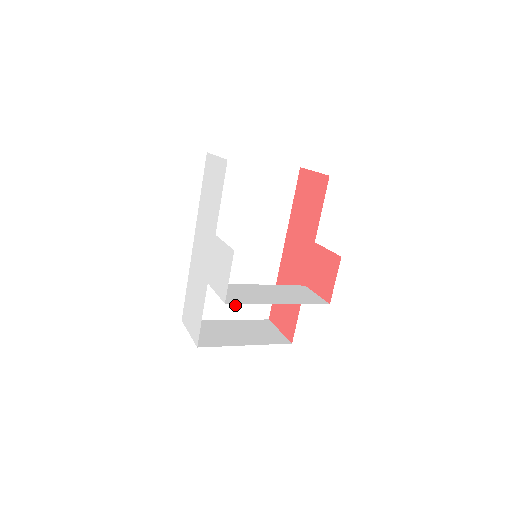
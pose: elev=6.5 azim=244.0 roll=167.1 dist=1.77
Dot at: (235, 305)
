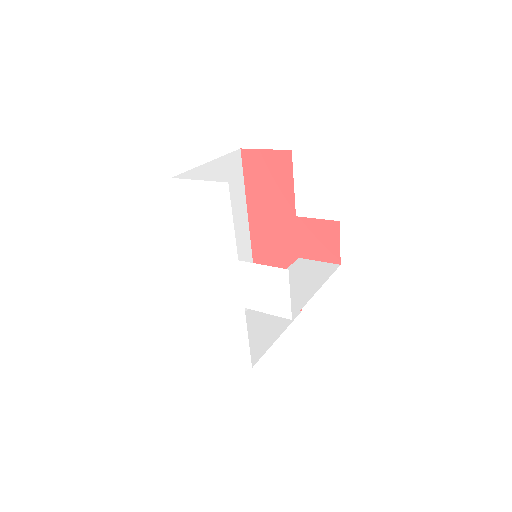
Dot at: occluded
